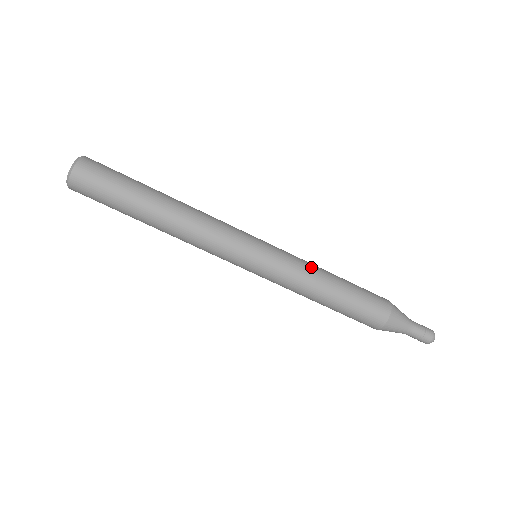
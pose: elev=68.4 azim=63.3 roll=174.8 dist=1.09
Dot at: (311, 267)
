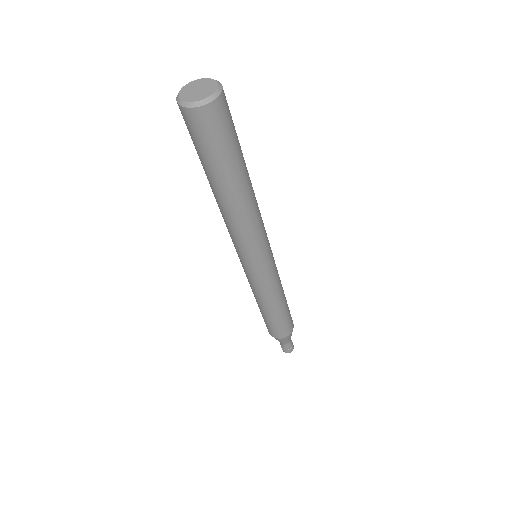
Dot at: (275, 295)
